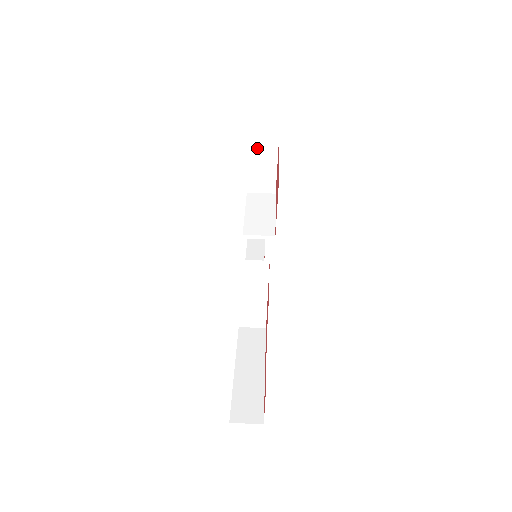
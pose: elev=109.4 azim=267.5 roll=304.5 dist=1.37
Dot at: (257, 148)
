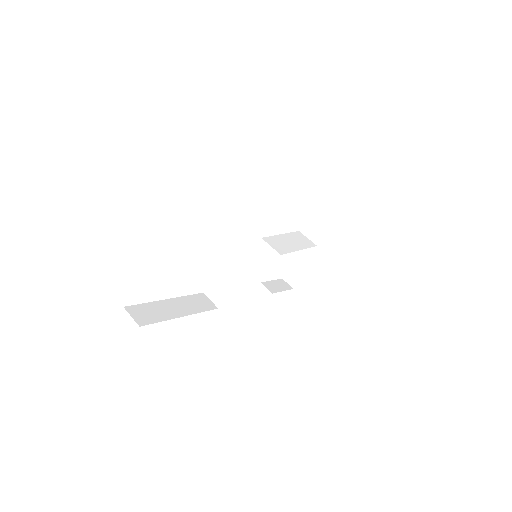
Dot at: (325, 200)
